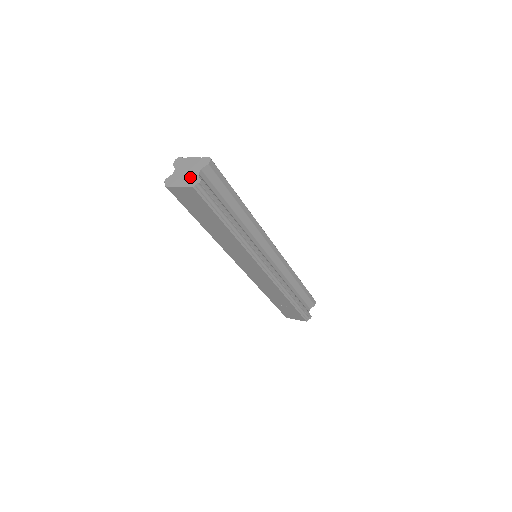
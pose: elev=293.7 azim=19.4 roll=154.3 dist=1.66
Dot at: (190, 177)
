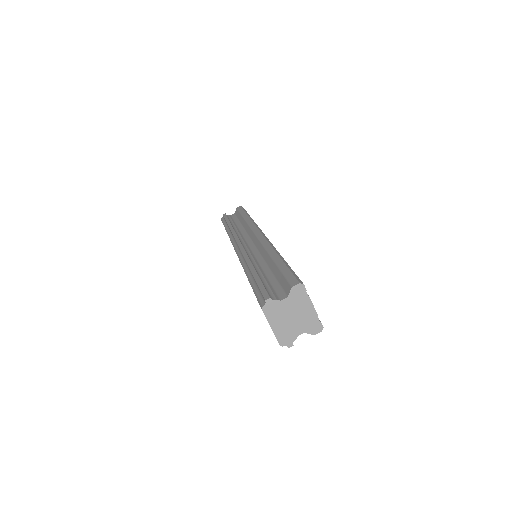
Dot at: (289, 330)
